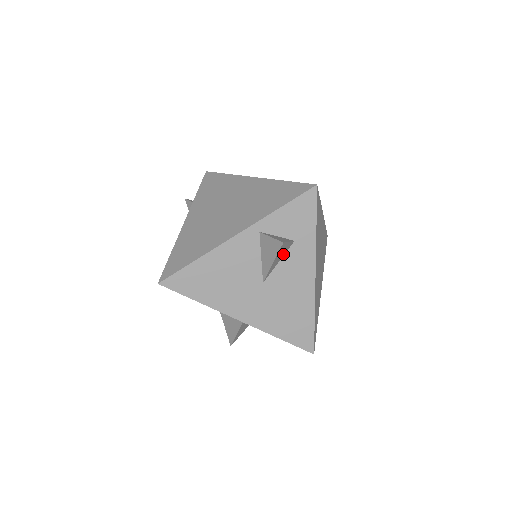
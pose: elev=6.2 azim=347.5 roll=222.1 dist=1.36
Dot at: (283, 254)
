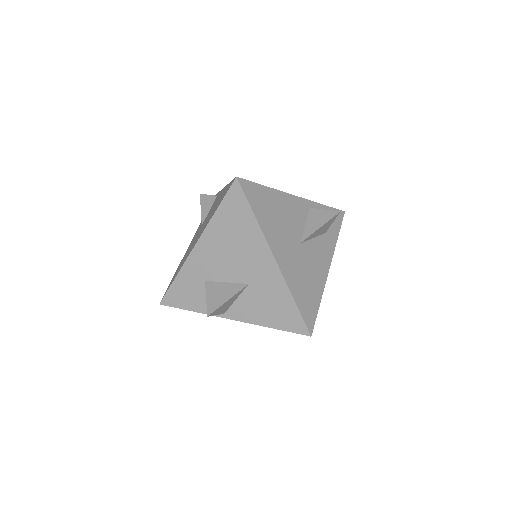
Dot at: (319, 234)
